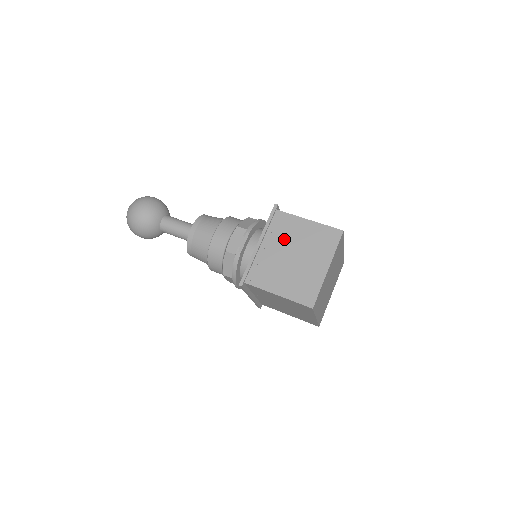
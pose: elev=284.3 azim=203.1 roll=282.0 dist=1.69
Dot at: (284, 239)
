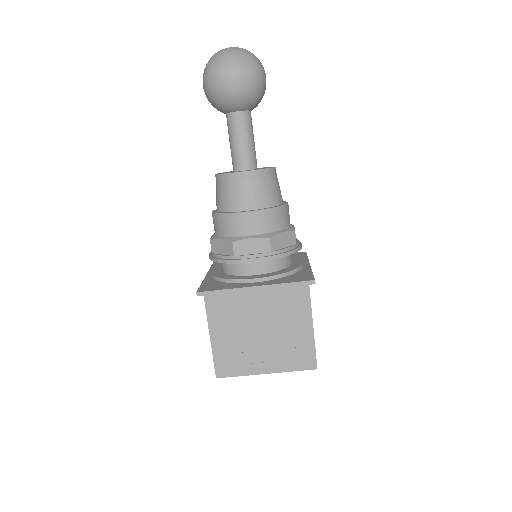
Dot at: (276, 312)
